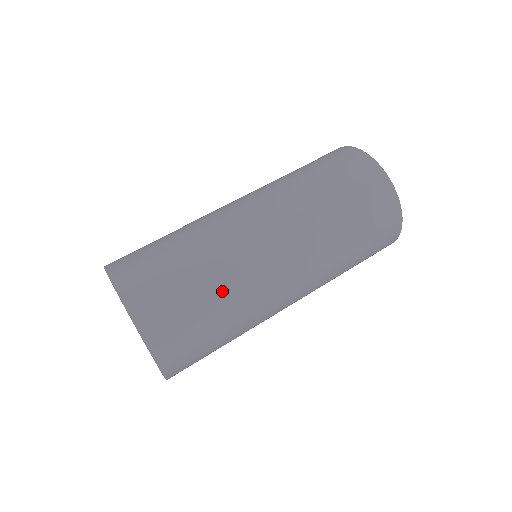
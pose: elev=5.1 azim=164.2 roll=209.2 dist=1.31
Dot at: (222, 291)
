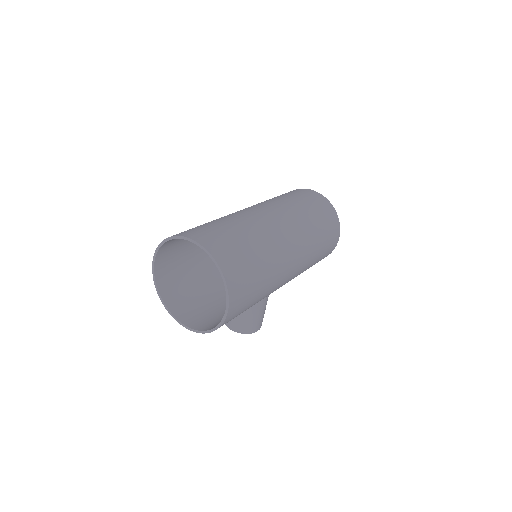
Dot at: (242, 226)
